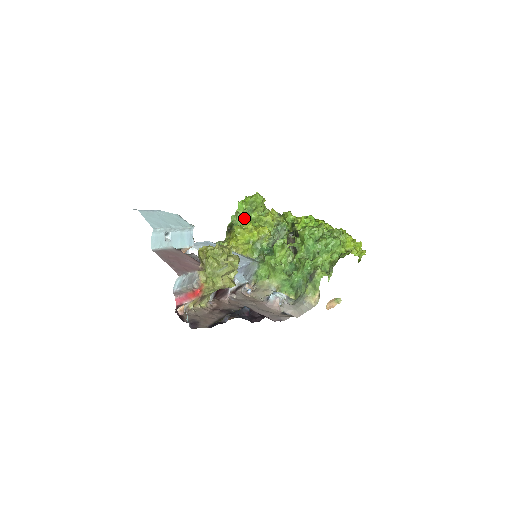
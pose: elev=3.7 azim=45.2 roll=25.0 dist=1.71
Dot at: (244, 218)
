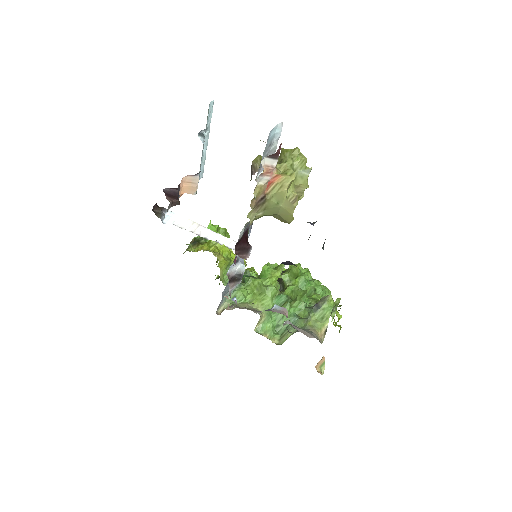
Dot at: occluded
